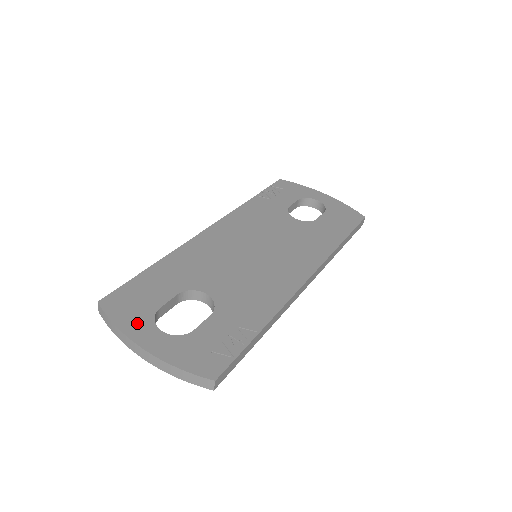
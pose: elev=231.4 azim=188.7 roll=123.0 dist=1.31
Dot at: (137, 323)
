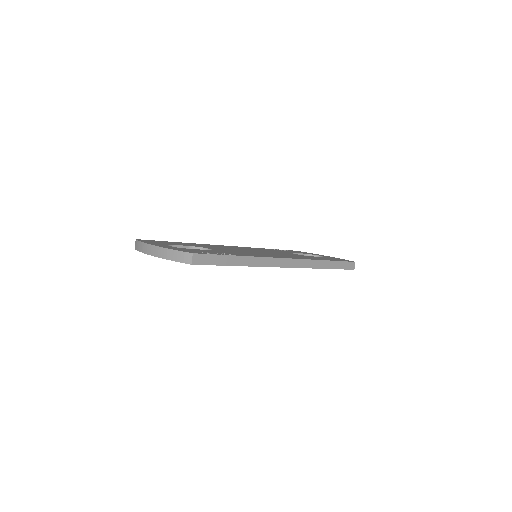
Dot at: (155, 243)
